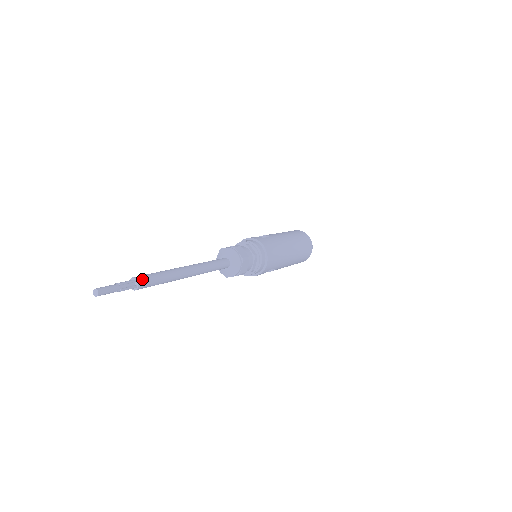
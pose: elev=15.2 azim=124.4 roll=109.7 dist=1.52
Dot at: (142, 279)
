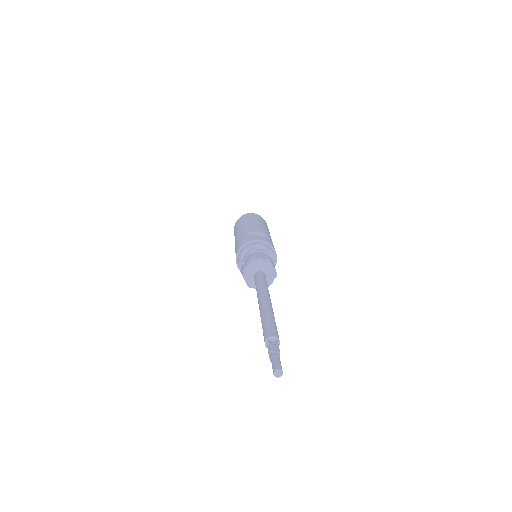
Dot at: occluded
